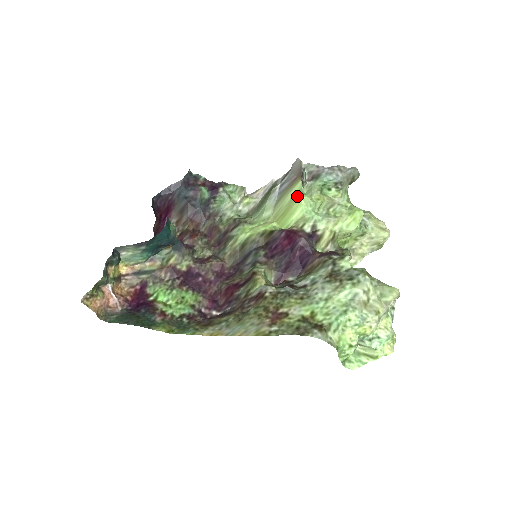
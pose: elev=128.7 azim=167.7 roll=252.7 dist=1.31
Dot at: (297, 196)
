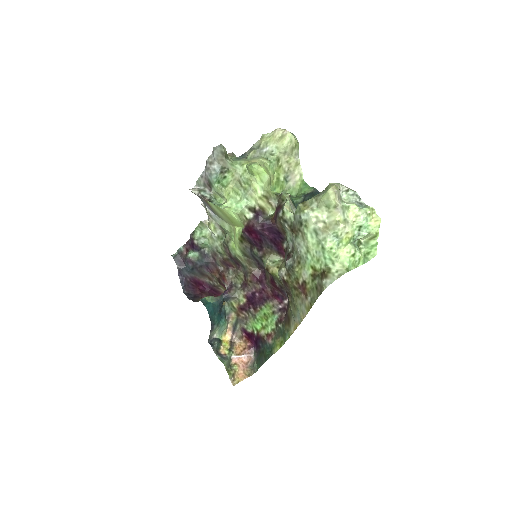
Dot at: (219, 209)
